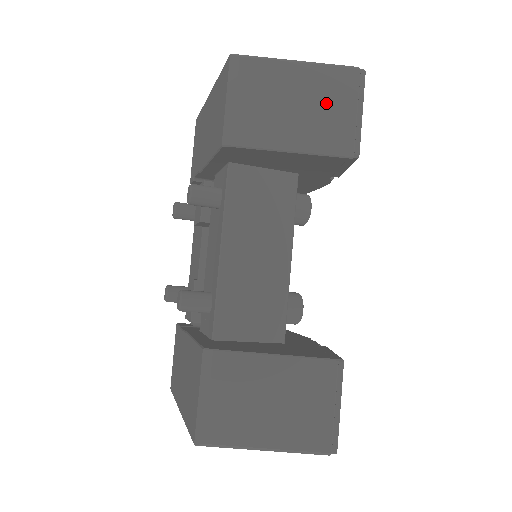
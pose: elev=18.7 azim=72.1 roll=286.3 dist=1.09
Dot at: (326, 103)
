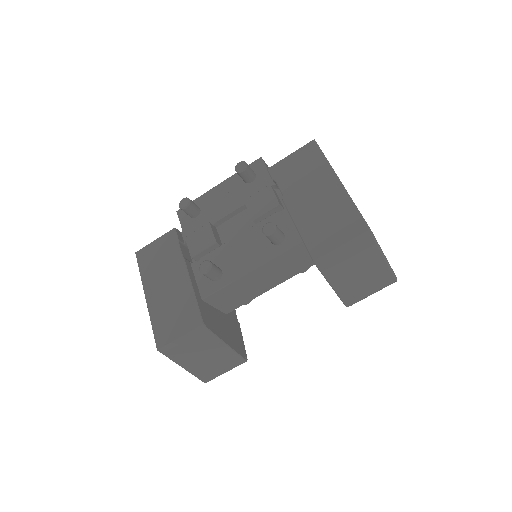
Dot at: (369, 282)
